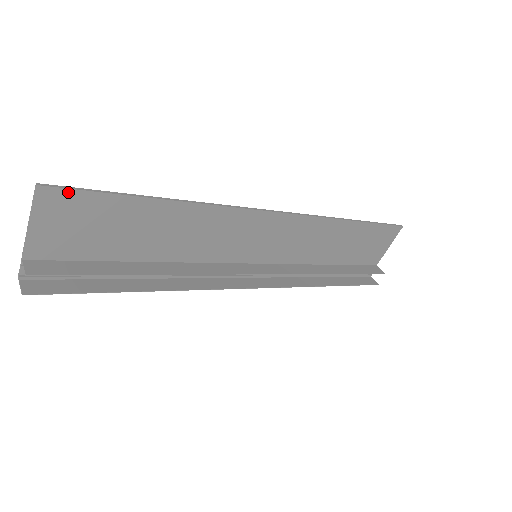
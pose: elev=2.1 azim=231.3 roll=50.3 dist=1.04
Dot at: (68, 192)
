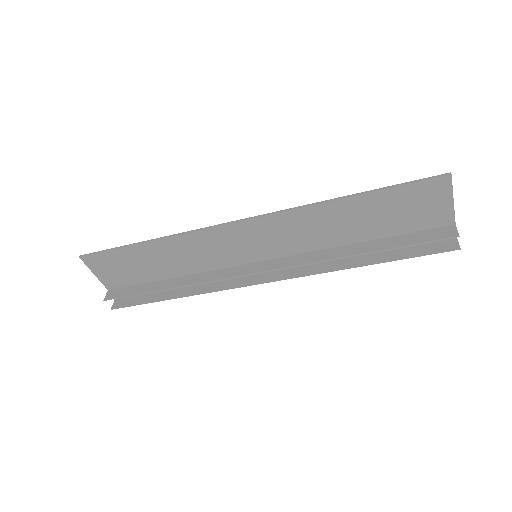
Dot at: (94, 255)
